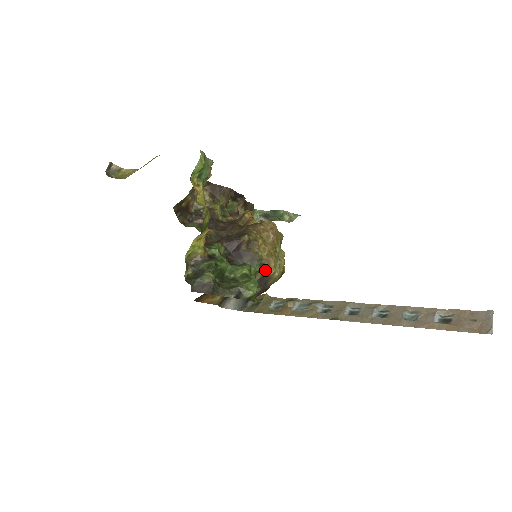
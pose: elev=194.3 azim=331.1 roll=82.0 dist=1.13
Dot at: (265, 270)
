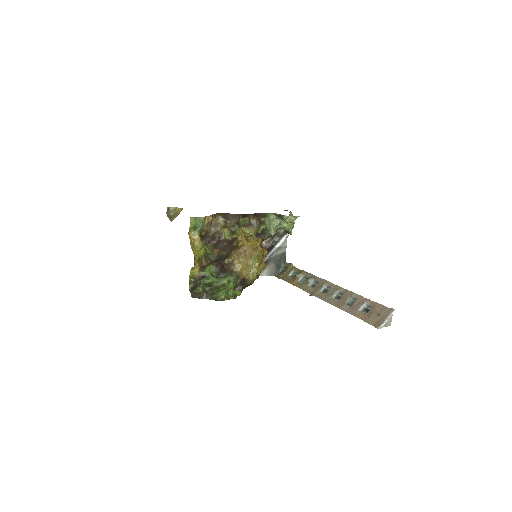
Dot at: (241, 278)
